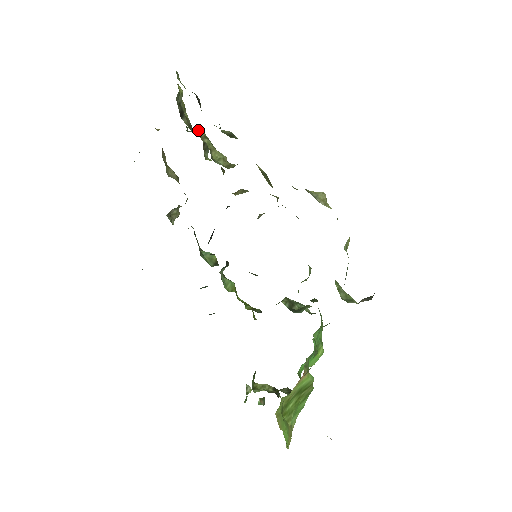
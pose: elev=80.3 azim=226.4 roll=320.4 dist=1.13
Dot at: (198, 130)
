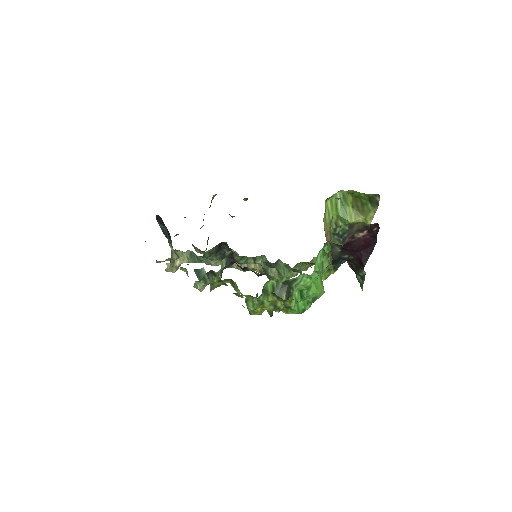
Dot at: occluded
